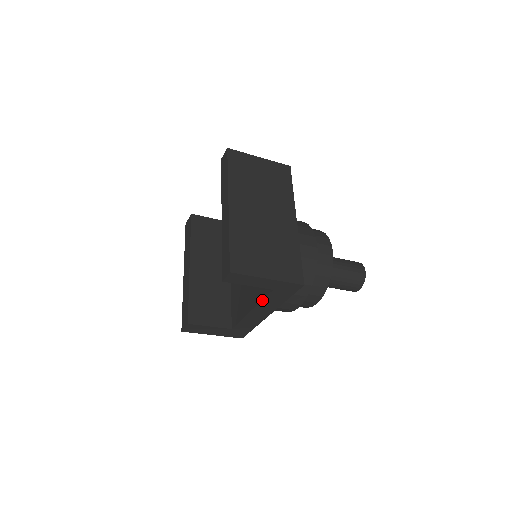
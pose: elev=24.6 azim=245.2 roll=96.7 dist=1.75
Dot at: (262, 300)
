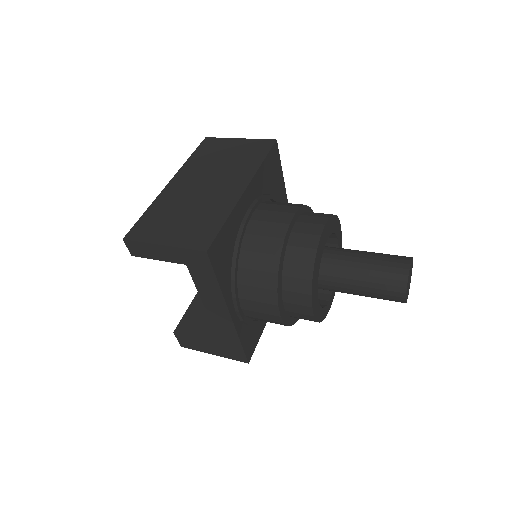
Dot at: (196, 286)
